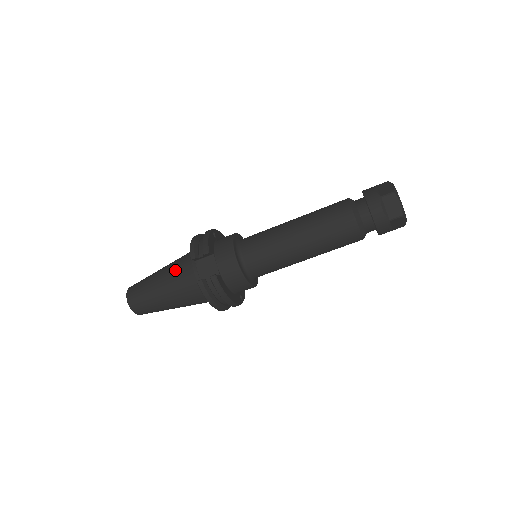
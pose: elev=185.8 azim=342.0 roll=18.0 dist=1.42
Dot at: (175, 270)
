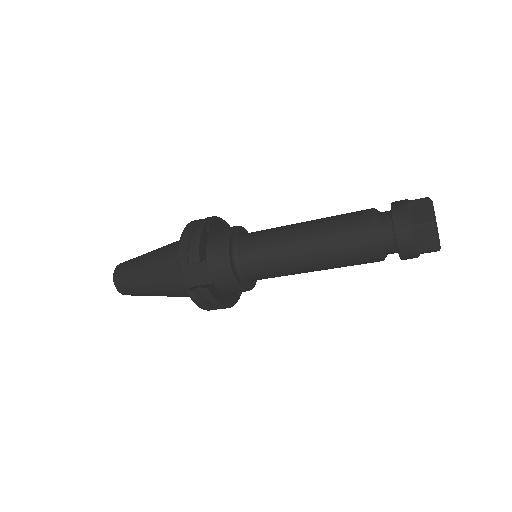
Dot at: (163, 266)
